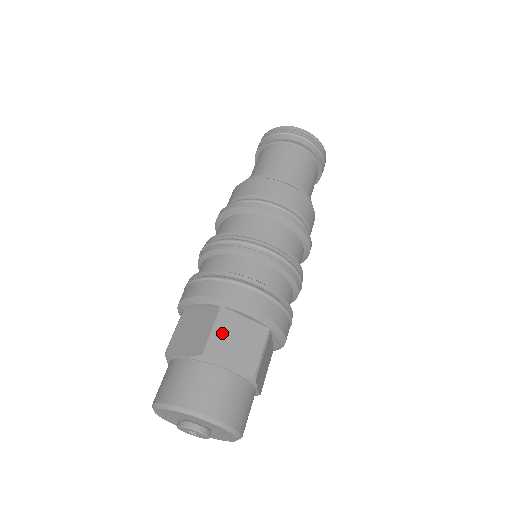
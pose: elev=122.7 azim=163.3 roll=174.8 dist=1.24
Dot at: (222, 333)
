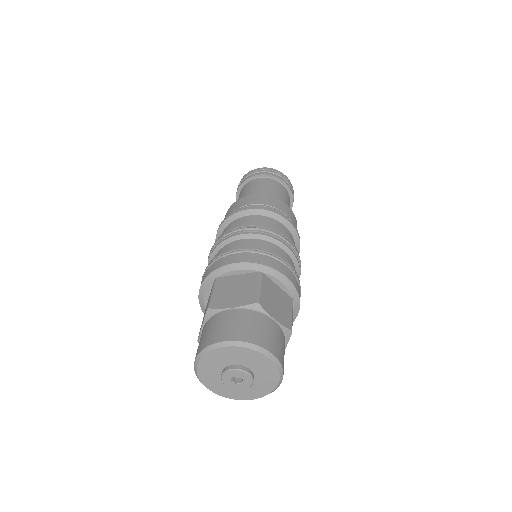
Dot at: (266, 291)
